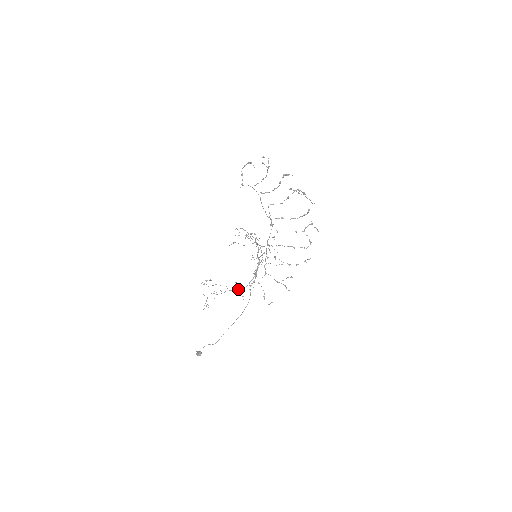
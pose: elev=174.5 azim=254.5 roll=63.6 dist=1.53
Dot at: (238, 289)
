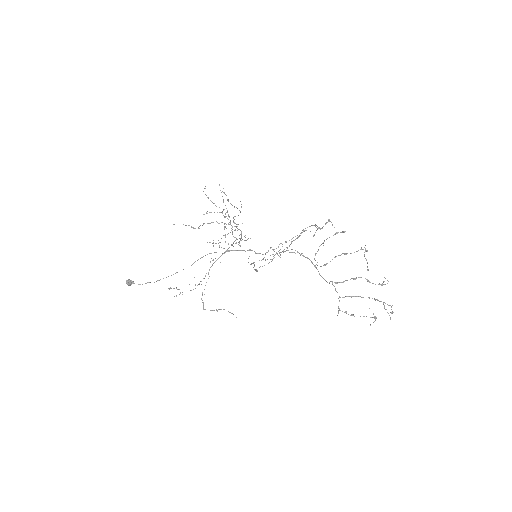
Dot at: occluded
